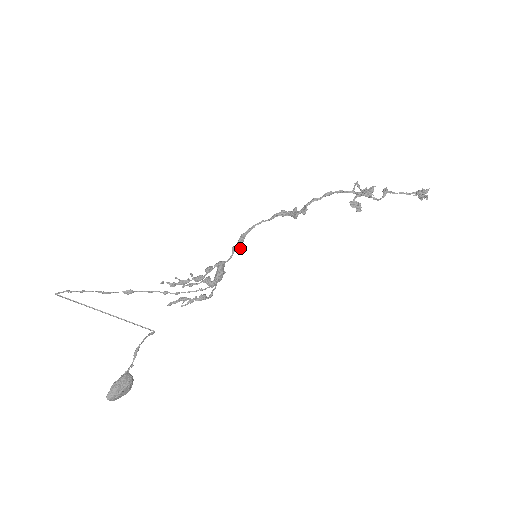
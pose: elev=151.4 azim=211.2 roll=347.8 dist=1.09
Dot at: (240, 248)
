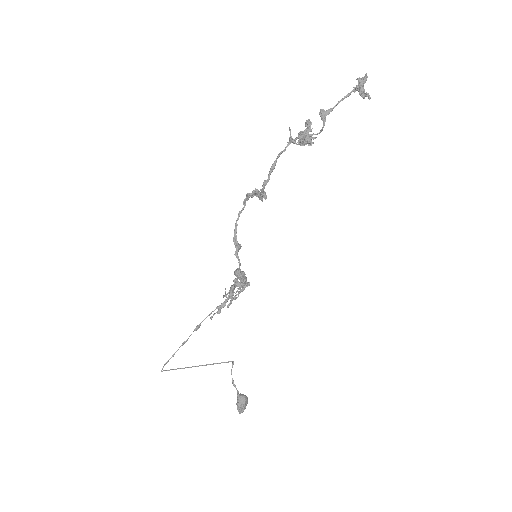
Dot at: (240, 248)
